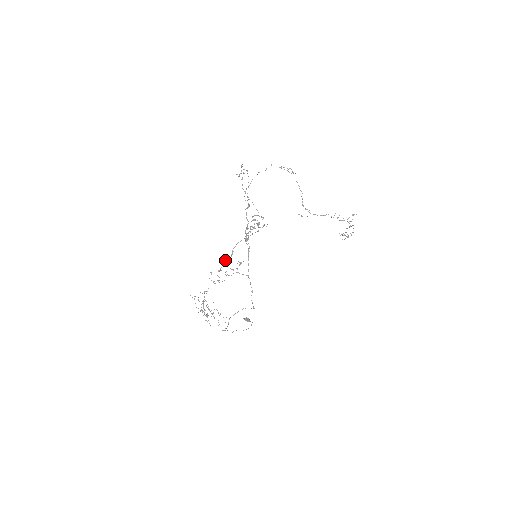
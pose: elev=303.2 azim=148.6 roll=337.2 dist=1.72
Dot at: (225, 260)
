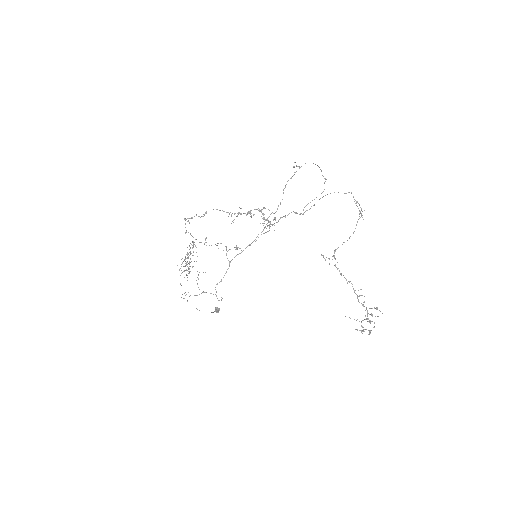
Dot at: occluded
